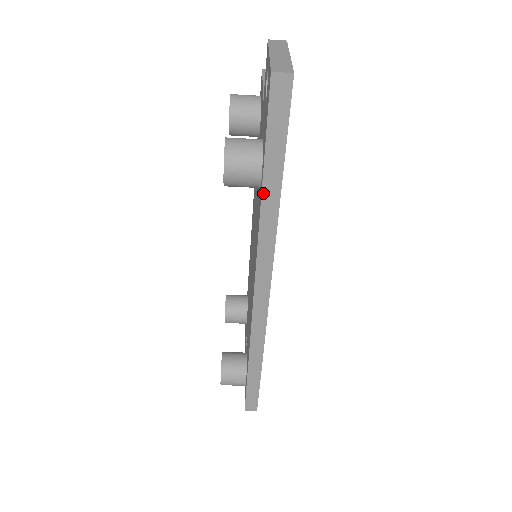
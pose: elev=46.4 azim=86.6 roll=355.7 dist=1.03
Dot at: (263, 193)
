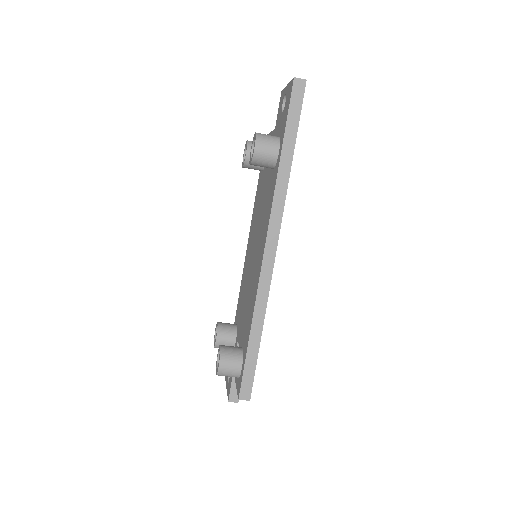
Dot at: (281, 157)
